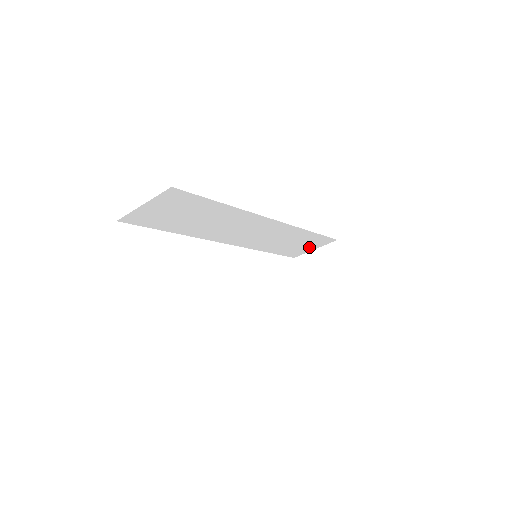
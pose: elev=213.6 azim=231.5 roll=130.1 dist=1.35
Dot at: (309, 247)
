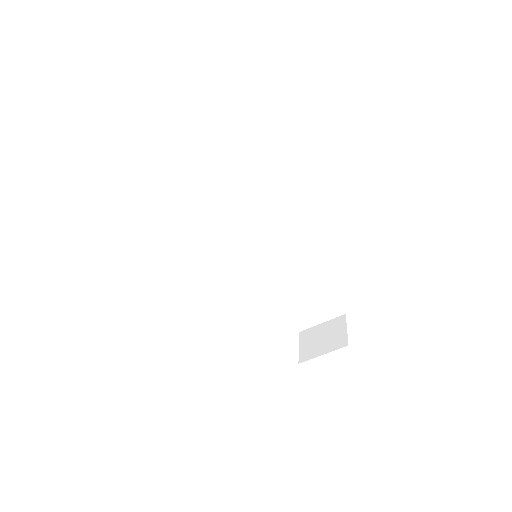
Dot at: (315, 314)
